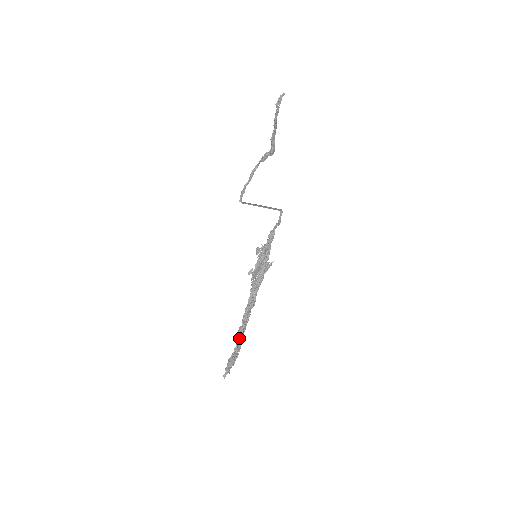
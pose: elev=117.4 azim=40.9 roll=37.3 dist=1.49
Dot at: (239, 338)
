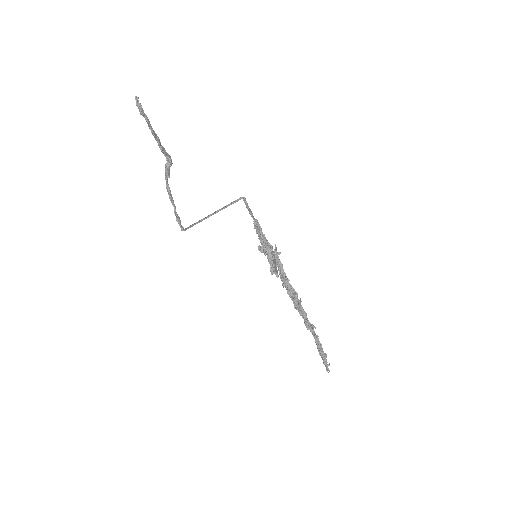
Dot at: (310, 330)
